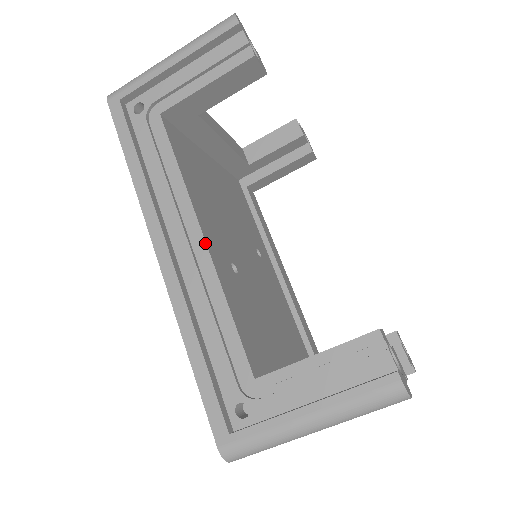
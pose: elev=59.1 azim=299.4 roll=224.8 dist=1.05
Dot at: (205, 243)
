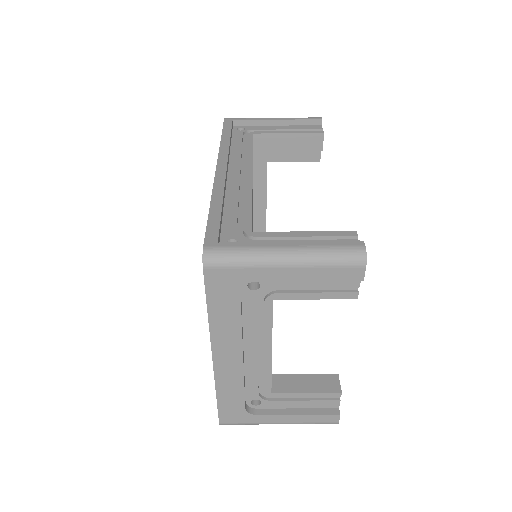
Dot at: (252, 176)
